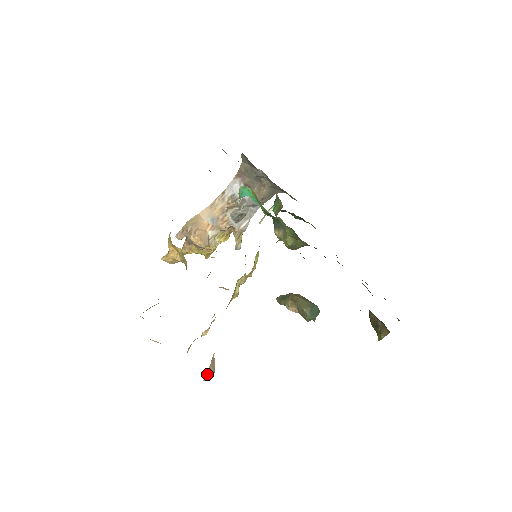
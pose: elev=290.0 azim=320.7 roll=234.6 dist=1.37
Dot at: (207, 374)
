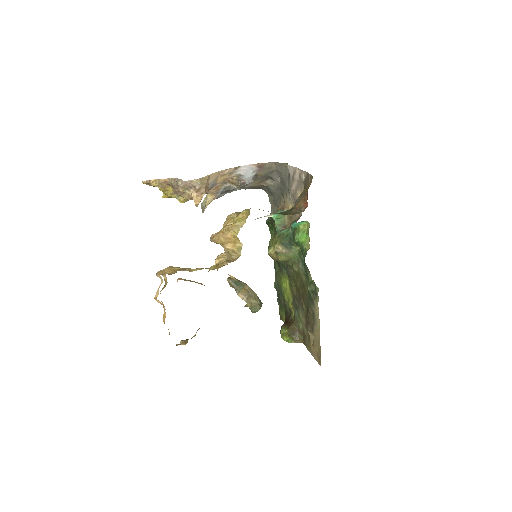
Dot at: occluded
